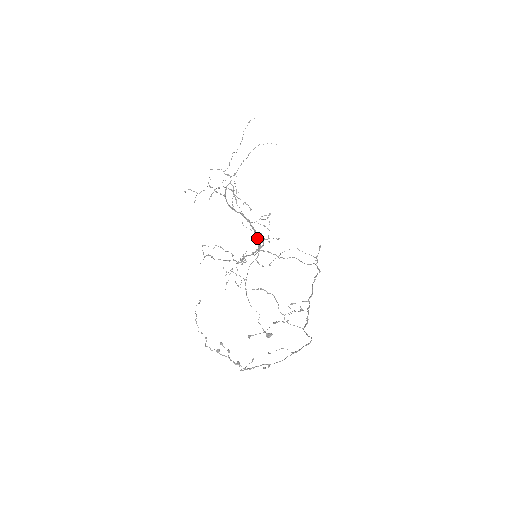
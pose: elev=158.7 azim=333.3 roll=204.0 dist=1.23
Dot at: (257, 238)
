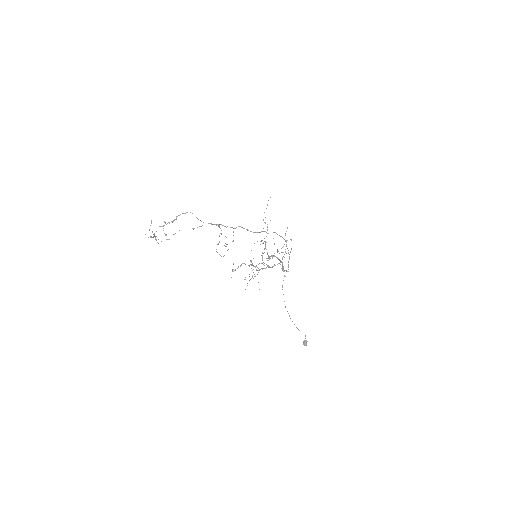
Dot at: occluded
